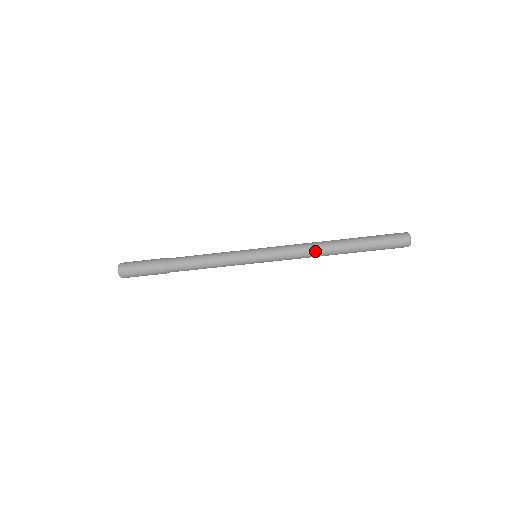
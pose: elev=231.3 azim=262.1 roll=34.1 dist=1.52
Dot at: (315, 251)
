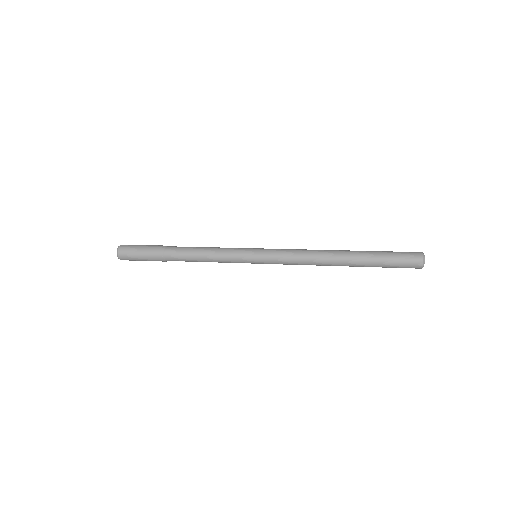
Dot at: (318, 261)
